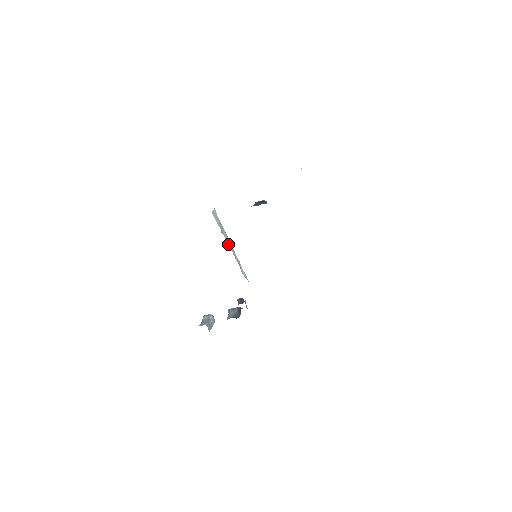
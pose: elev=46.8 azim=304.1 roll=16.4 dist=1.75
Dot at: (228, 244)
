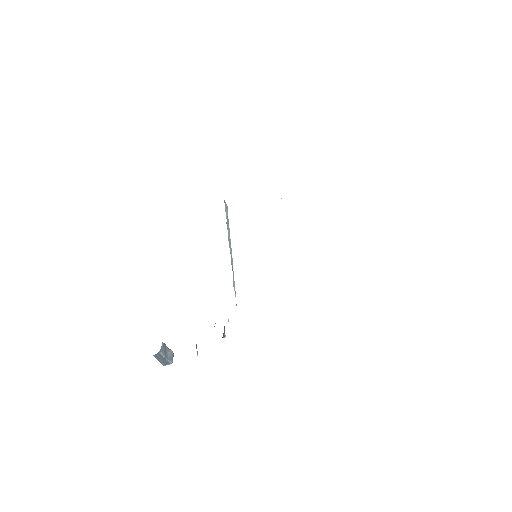
Dot at: (229, 242)
